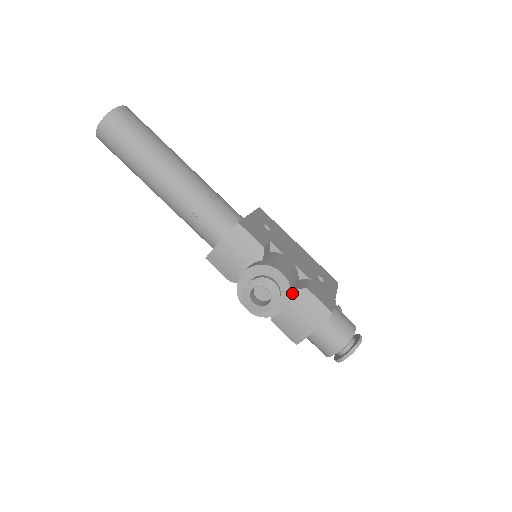
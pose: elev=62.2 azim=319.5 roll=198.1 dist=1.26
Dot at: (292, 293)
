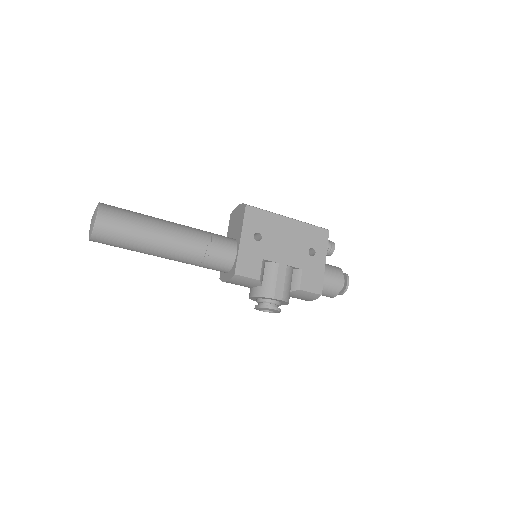
Dot at: (289, 297)
